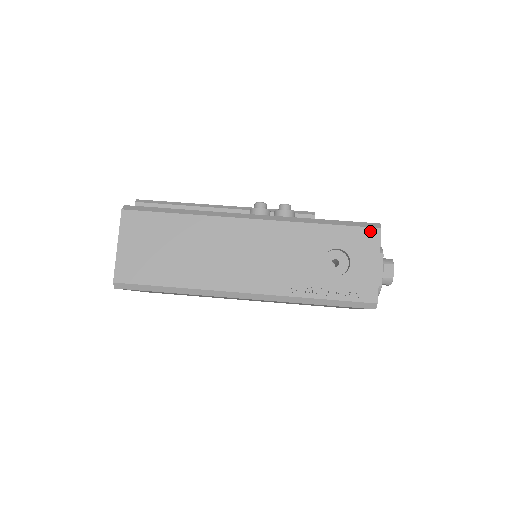
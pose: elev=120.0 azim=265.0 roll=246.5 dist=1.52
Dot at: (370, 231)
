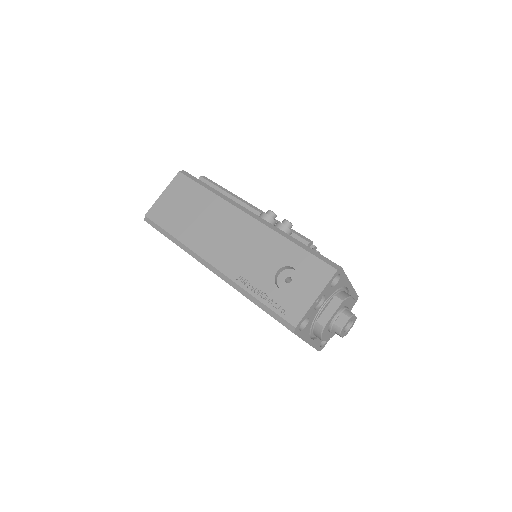
Dot at: (327, 267)
